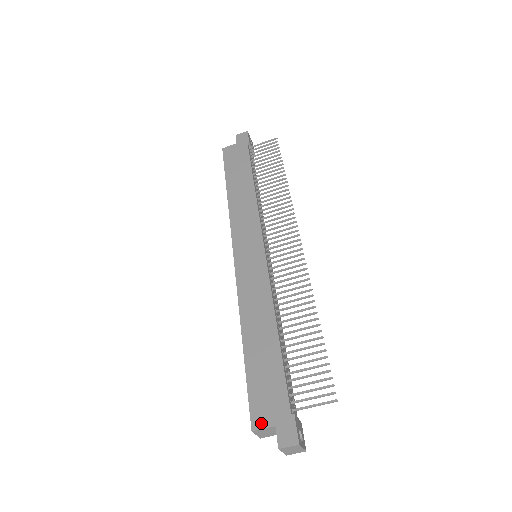
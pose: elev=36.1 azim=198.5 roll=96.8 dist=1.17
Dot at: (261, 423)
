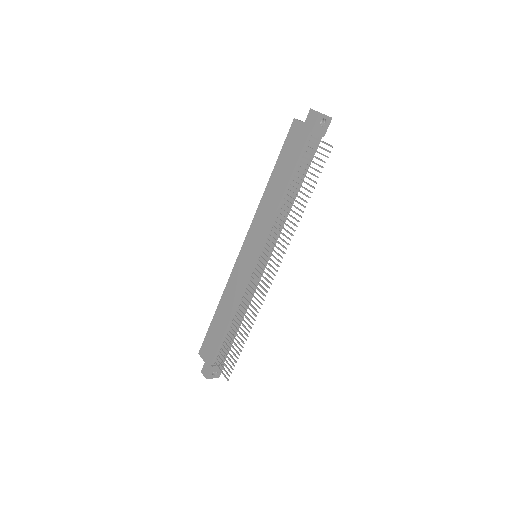
Dot at: (202, 355)
